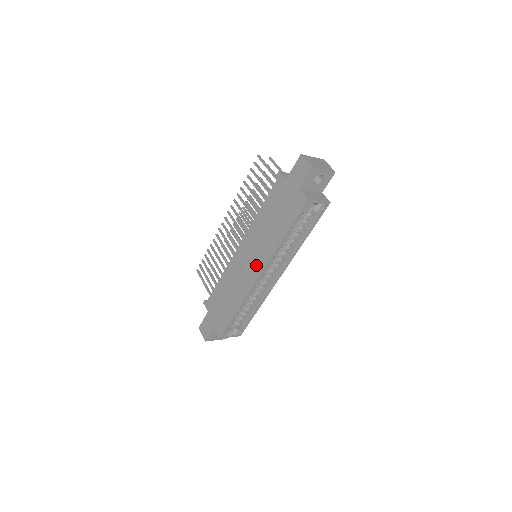
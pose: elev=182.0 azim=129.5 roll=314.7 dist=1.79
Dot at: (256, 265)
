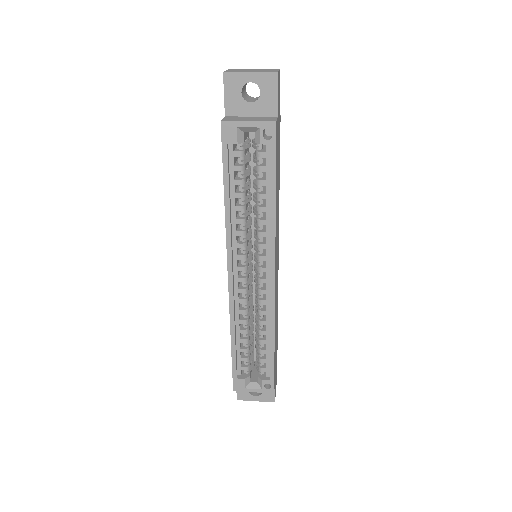
Dot at: occluded
